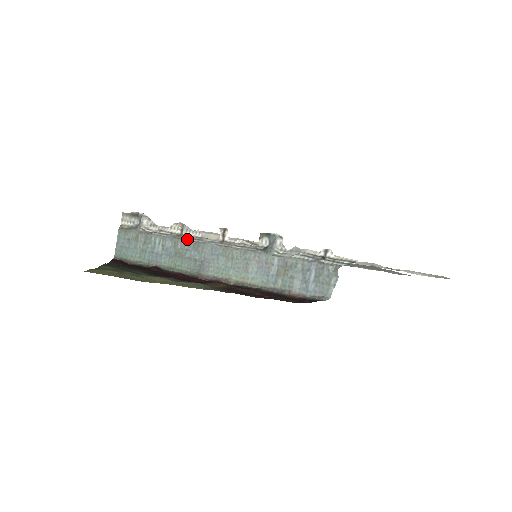
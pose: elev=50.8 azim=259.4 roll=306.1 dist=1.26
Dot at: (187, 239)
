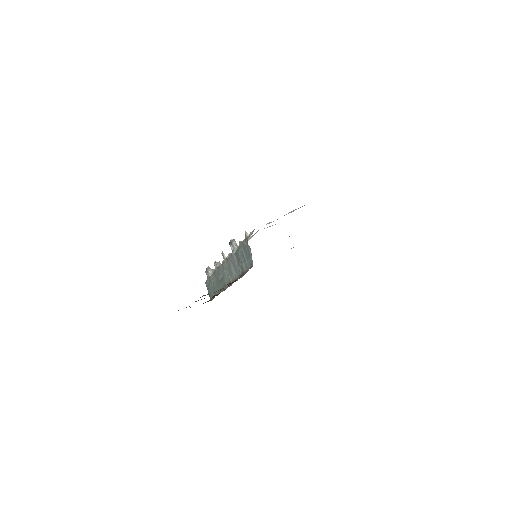
Dot at: (216, 270)
